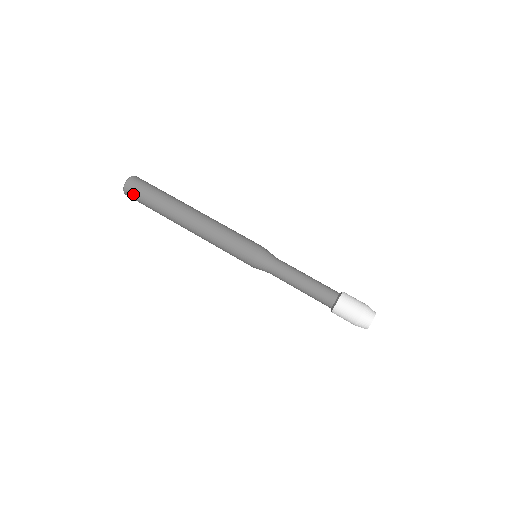
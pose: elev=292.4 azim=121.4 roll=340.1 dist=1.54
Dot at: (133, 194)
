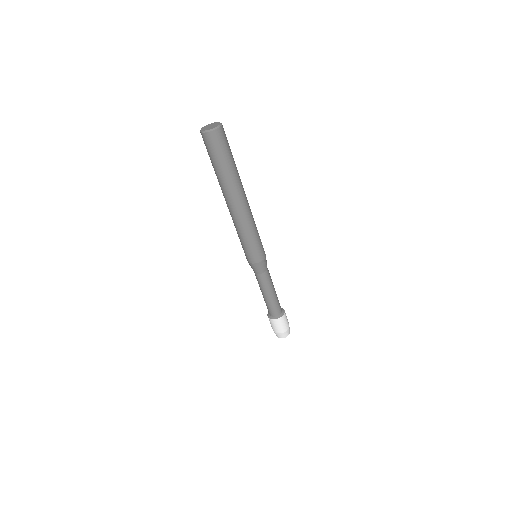
Dot at: (212, 144)
